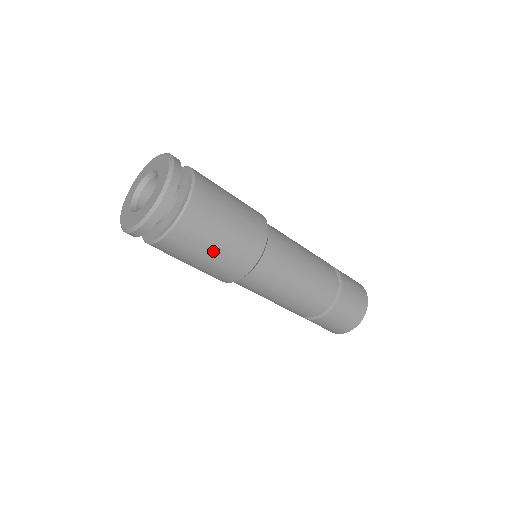
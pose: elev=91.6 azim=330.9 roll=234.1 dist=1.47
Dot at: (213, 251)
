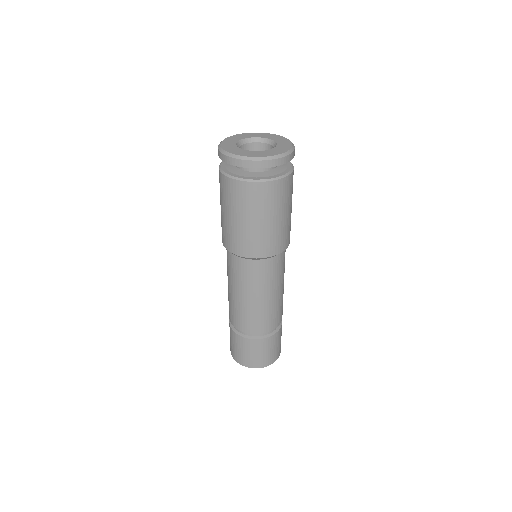
Dot at: (291, 207)
